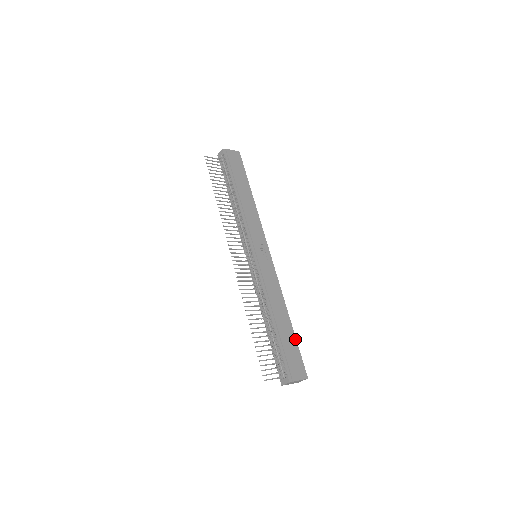
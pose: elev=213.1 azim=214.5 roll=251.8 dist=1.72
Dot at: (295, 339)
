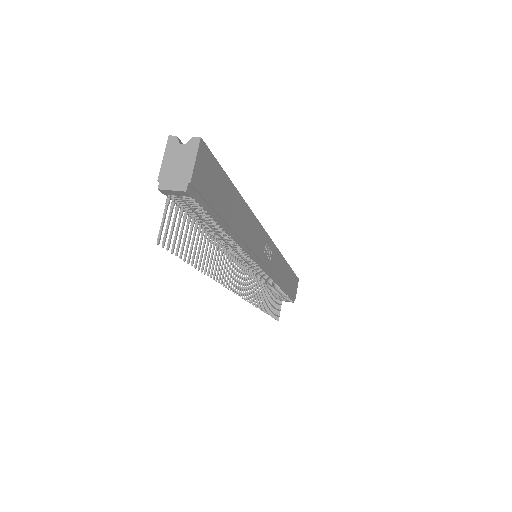
Dot at: (292, 271)
